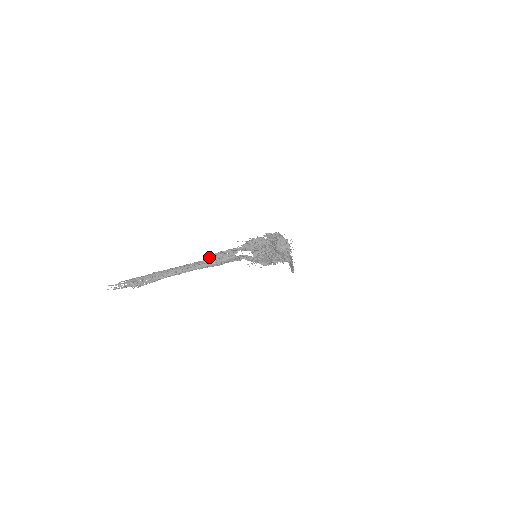
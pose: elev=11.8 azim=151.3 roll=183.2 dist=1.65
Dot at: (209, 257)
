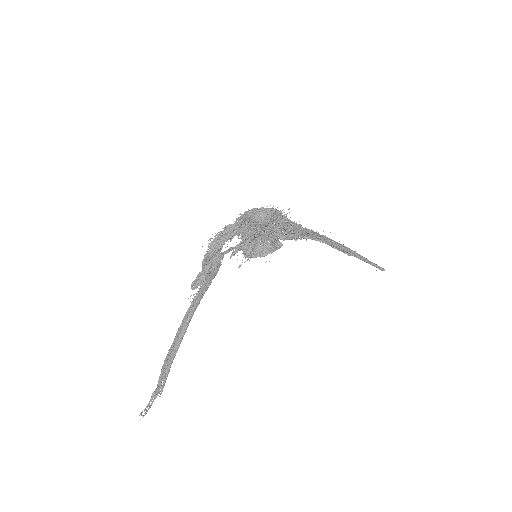
Dot at: occluded
